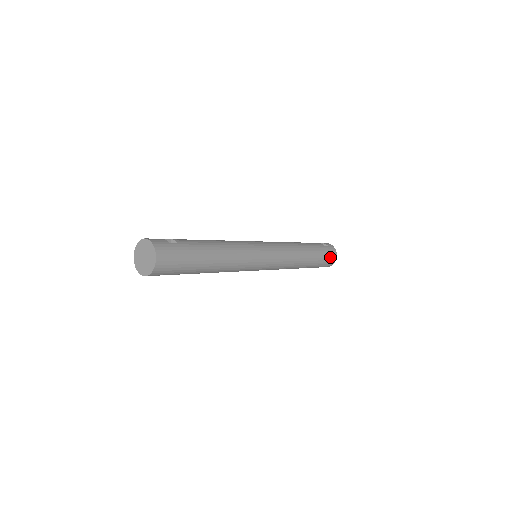
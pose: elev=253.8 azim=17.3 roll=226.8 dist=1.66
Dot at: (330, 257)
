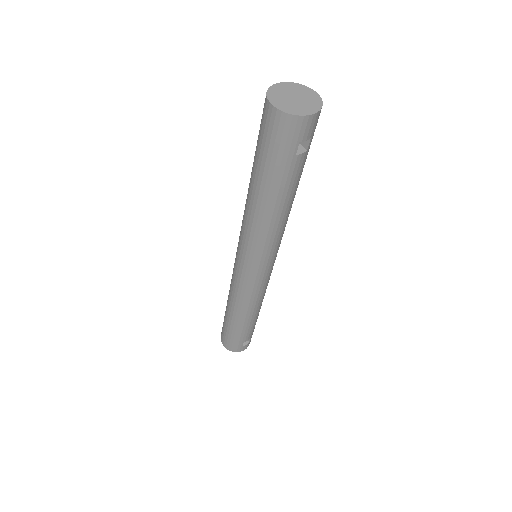
Dot at: occluded
